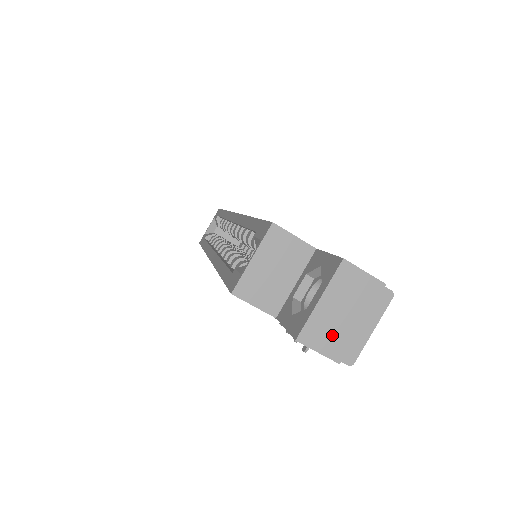
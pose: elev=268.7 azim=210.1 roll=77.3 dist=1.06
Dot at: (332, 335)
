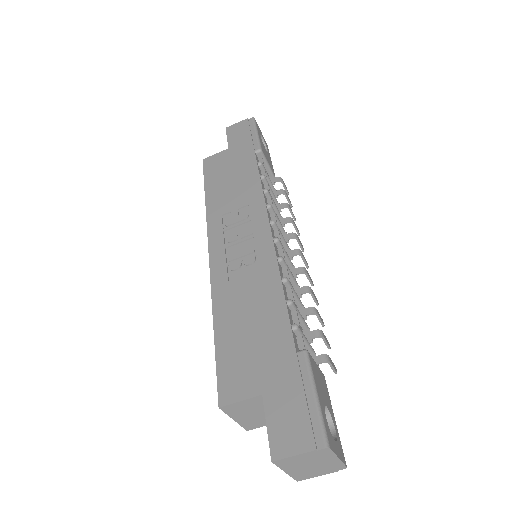
Dot at: (315, 471)
